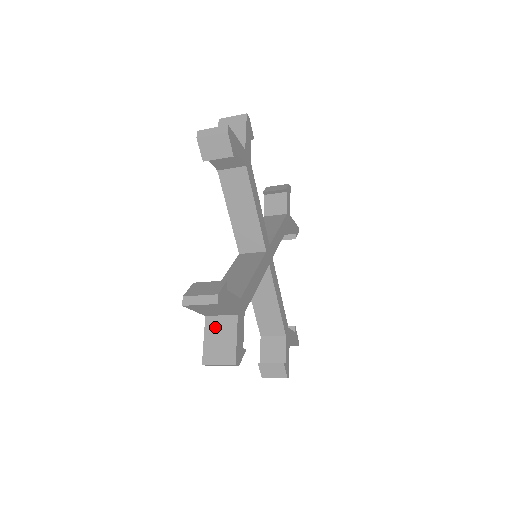
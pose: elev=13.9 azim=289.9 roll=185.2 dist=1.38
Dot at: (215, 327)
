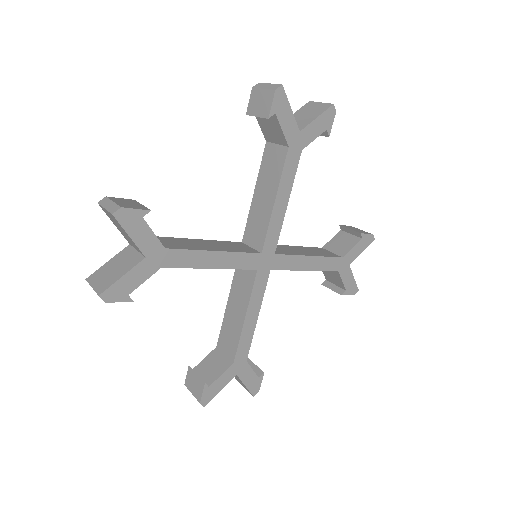
Dot at: occluded
